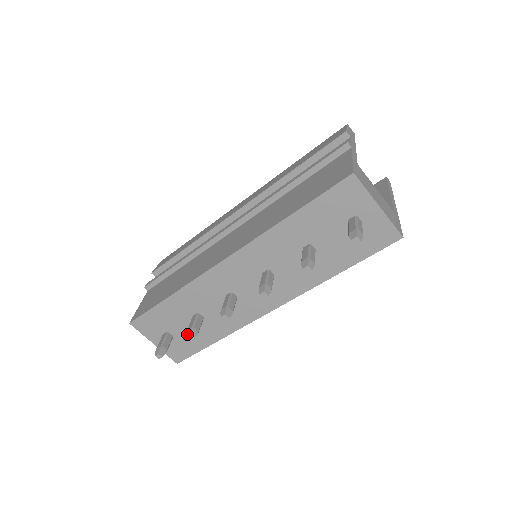
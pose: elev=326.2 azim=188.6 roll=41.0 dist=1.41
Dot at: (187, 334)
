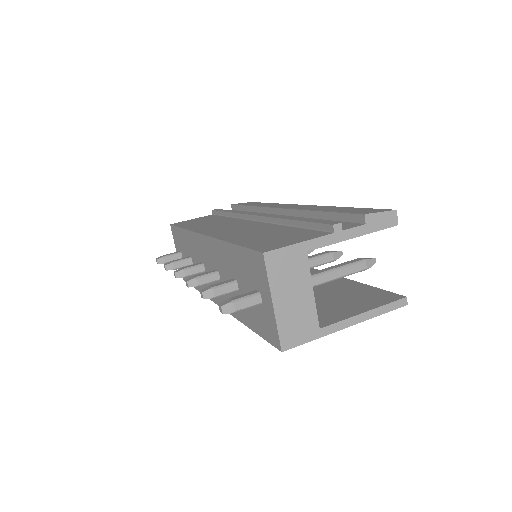
Dot at: (166, 263)
